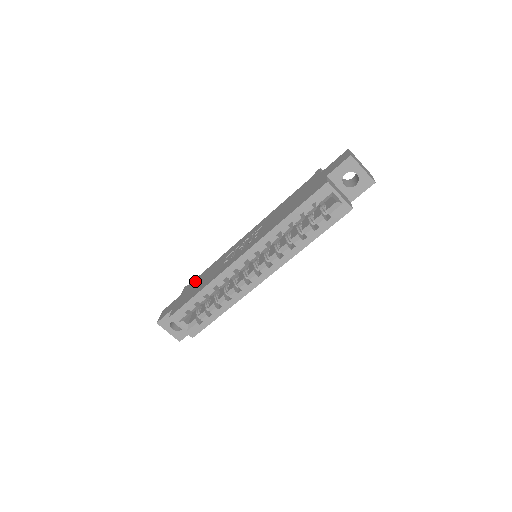
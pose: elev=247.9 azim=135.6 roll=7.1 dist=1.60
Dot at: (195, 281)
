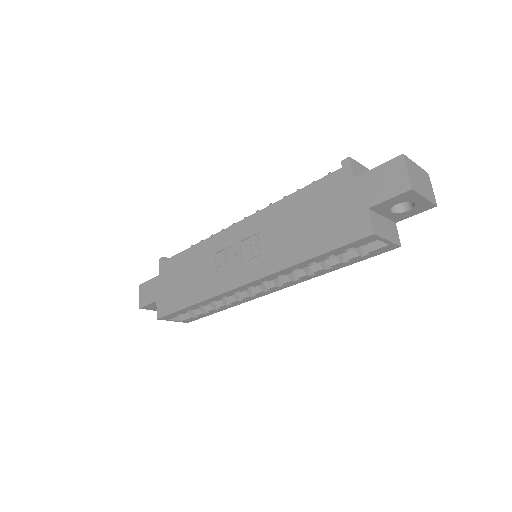
Dot at: (175, 264)
